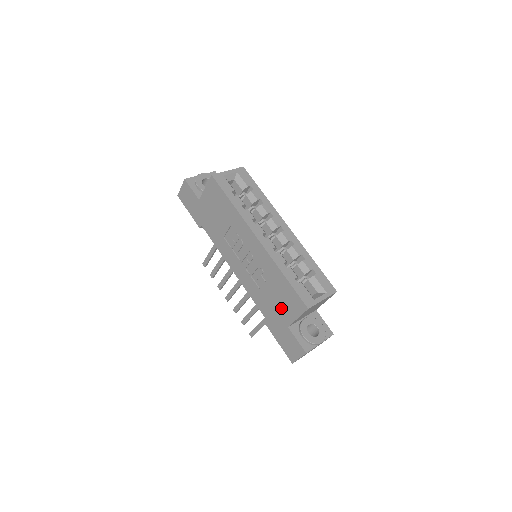
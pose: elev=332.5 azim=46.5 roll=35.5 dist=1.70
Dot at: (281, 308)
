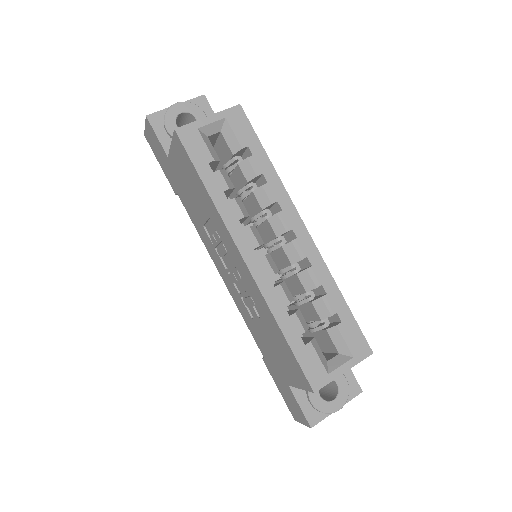
Dot at: (279, 361)
